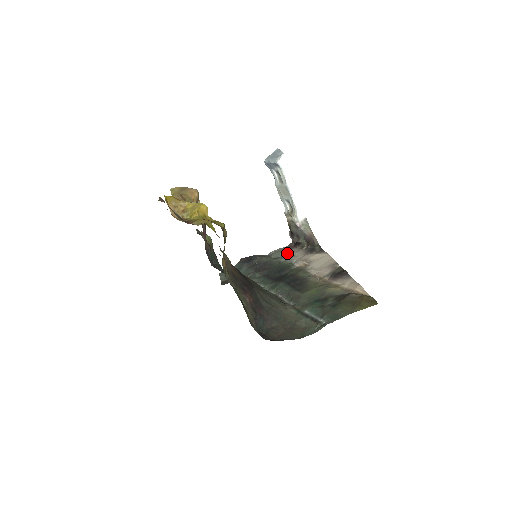
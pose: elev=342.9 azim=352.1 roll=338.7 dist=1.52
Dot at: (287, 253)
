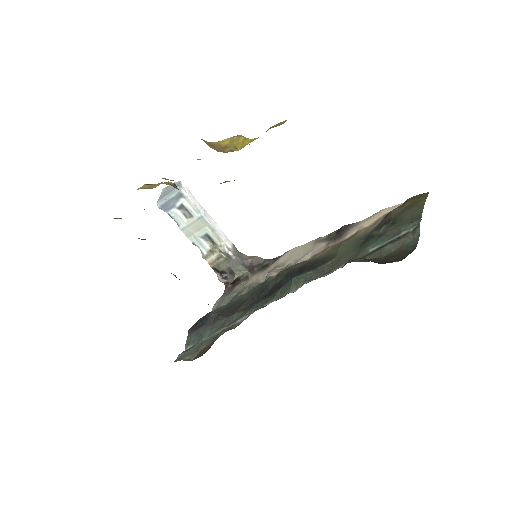
Dot at: (238, 289)
